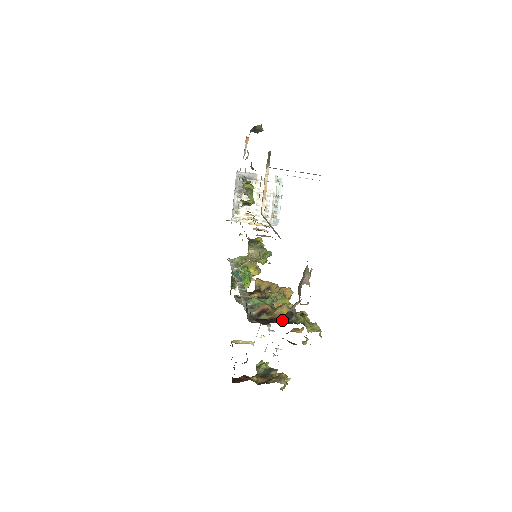
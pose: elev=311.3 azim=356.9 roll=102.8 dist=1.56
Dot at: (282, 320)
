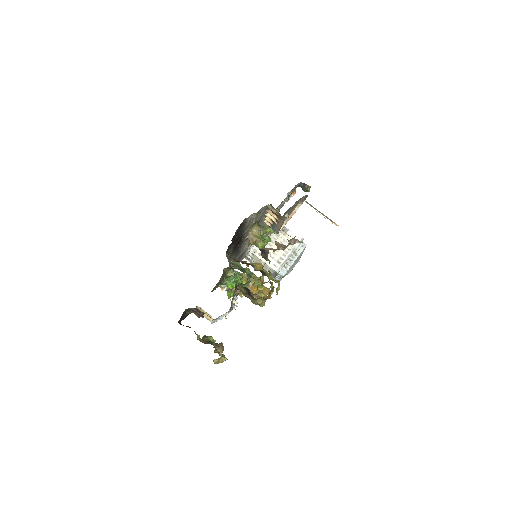
Dot at: (253, 265)
